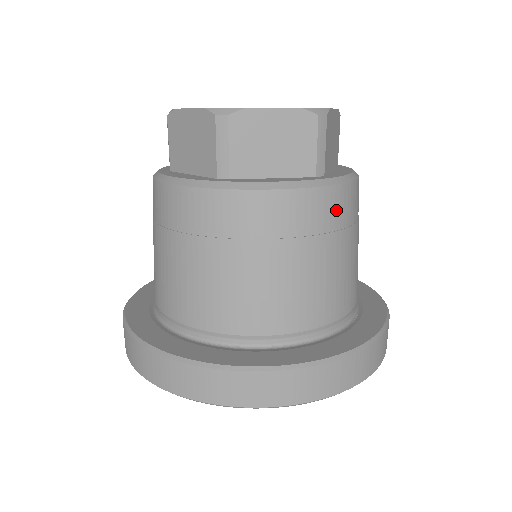
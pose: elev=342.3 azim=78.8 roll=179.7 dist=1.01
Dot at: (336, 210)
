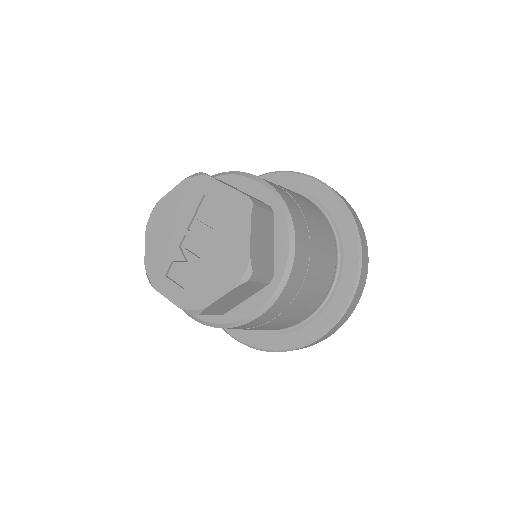
Dot at: (232, 328)
